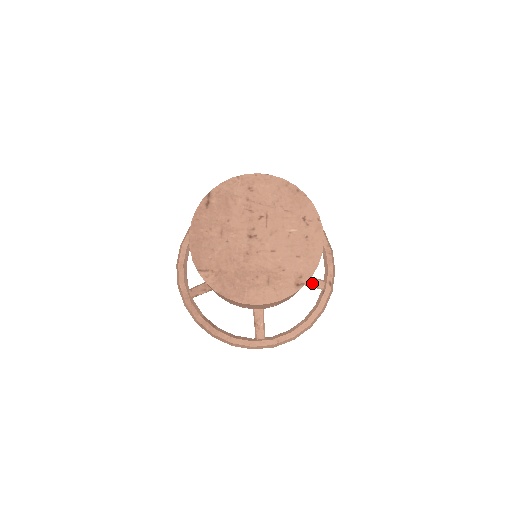
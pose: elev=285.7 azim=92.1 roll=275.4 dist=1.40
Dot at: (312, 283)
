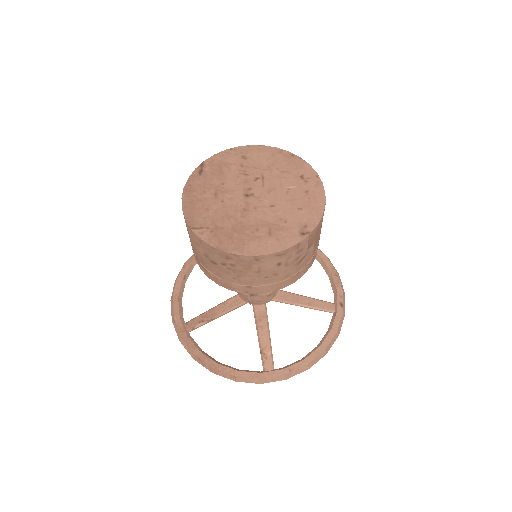
Dot at: (321, 306)
